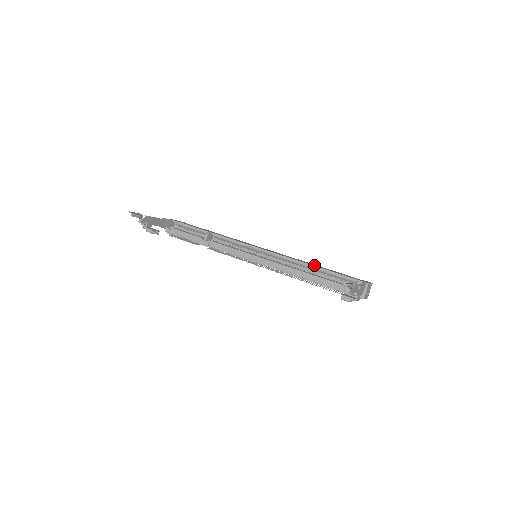
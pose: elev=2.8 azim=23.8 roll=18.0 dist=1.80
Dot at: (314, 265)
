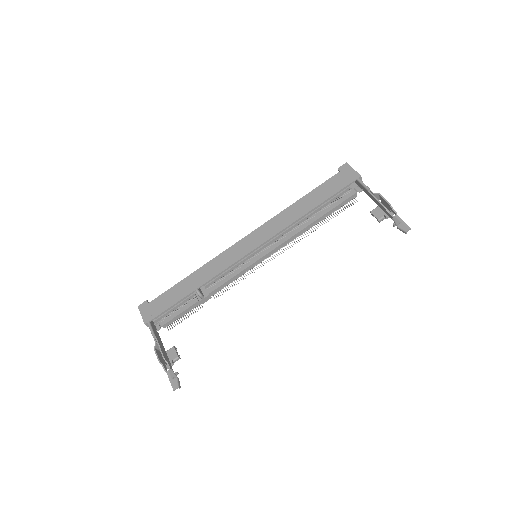
Dot at: (305, 209)
